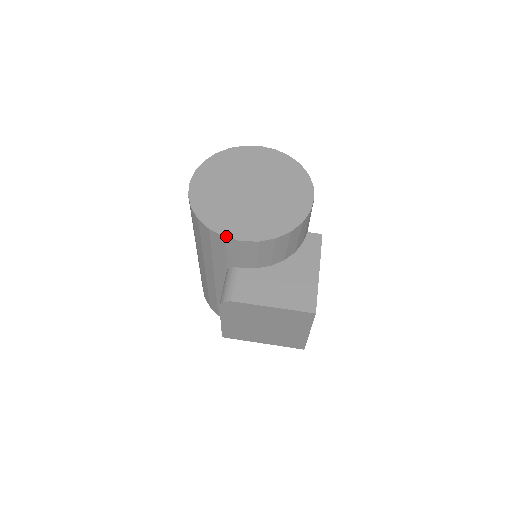
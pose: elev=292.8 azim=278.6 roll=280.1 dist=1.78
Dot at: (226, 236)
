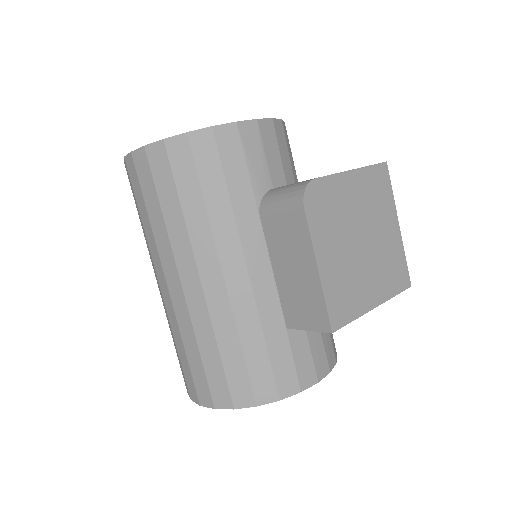
Dot at: (237, 121)
